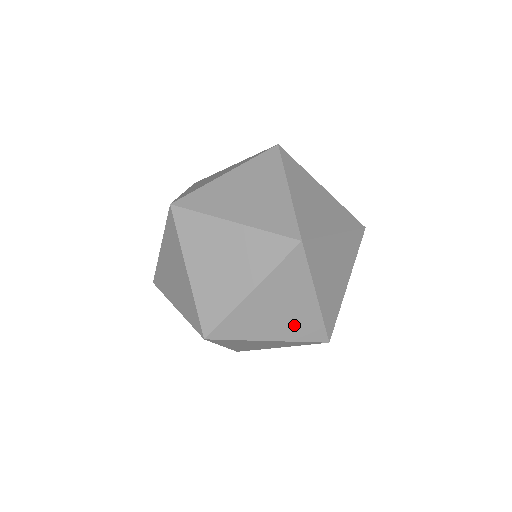
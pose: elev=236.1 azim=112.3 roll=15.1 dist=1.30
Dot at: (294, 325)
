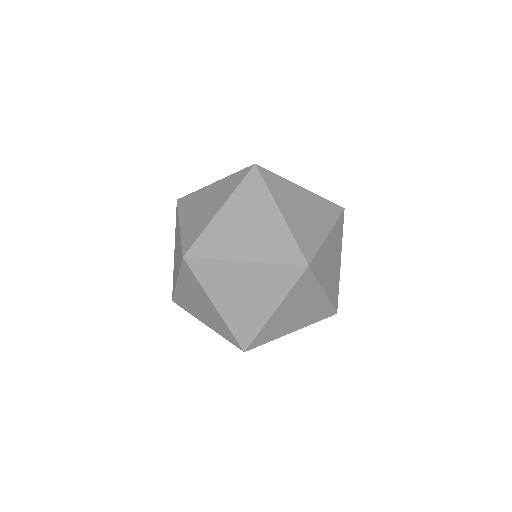
Dot at: (240, 314)
